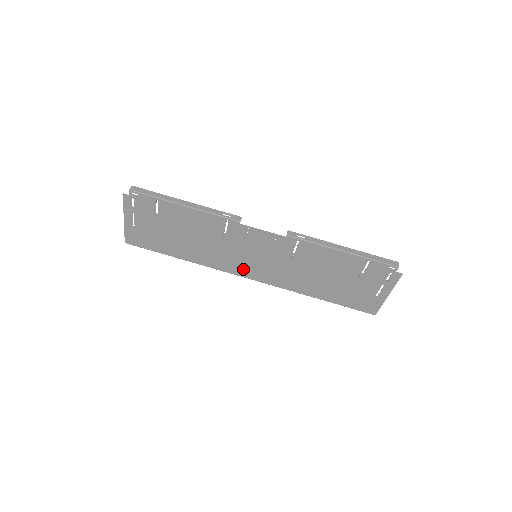
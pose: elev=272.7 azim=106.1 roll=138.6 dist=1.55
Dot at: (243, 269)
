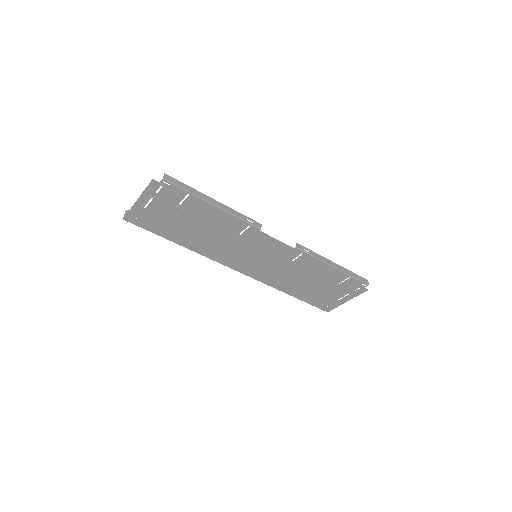
Dot at: (237, 263)
